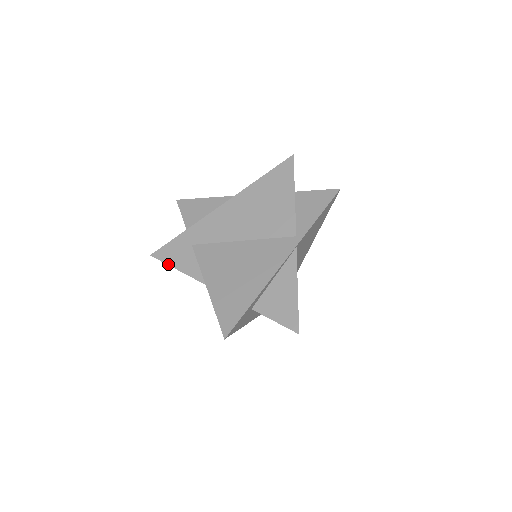
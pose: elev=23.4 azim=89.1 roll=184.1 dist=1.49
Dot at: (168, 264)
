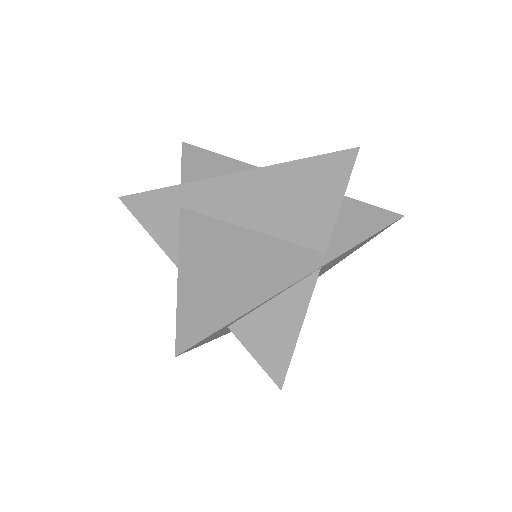
Dot at: (138, 219)
